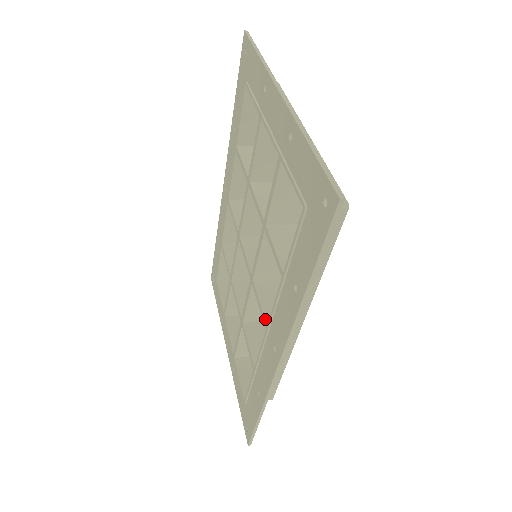
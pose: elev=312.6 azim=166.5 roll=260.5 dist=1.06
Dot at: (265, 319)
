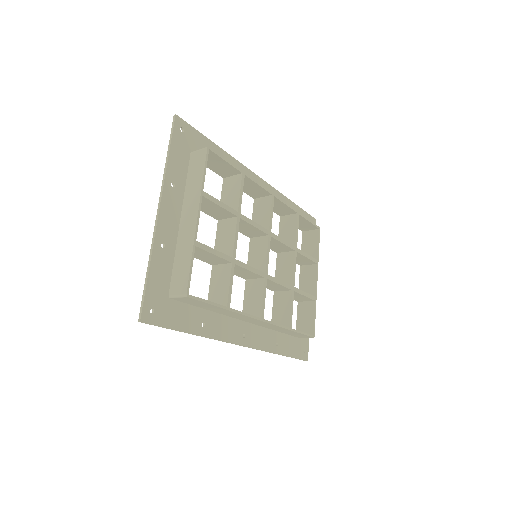
Dot at: occluded
